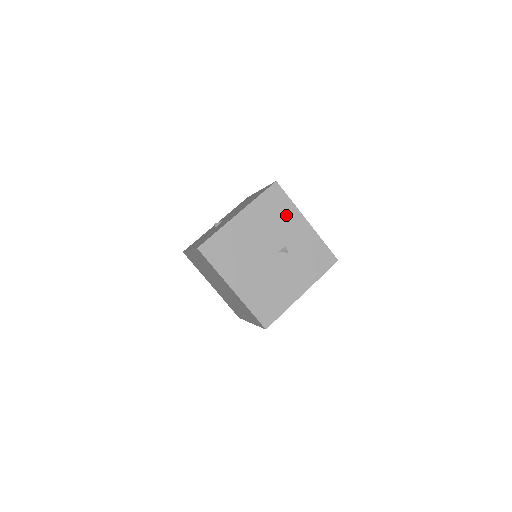
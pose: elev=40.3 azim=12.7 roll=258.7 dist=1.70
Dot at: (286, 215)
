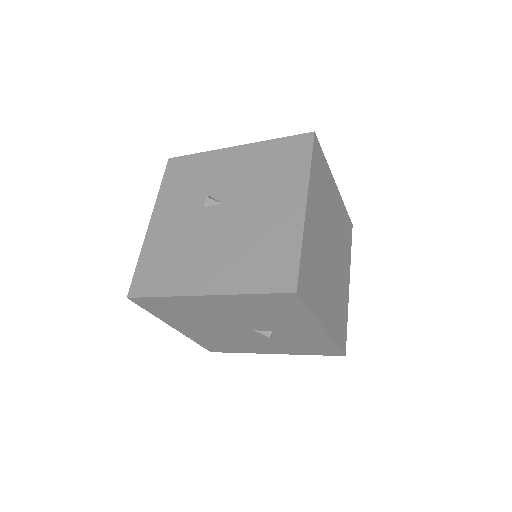
Dot at: (291, 317)
